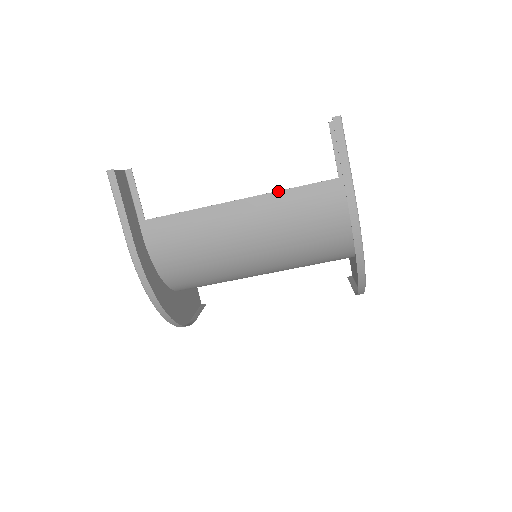
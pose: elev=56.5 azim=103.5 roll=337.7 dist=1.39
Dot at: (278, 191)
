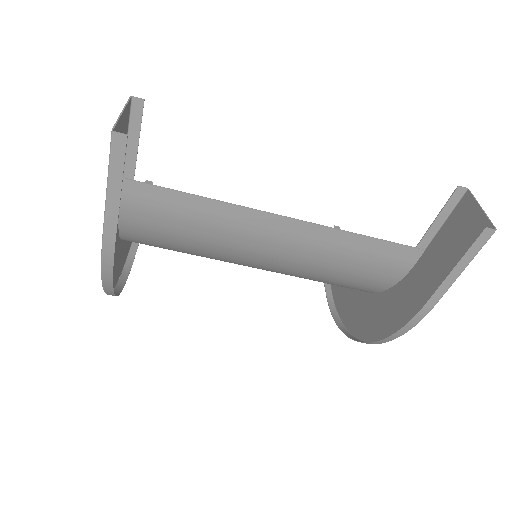
Dot at: (339, 229)
